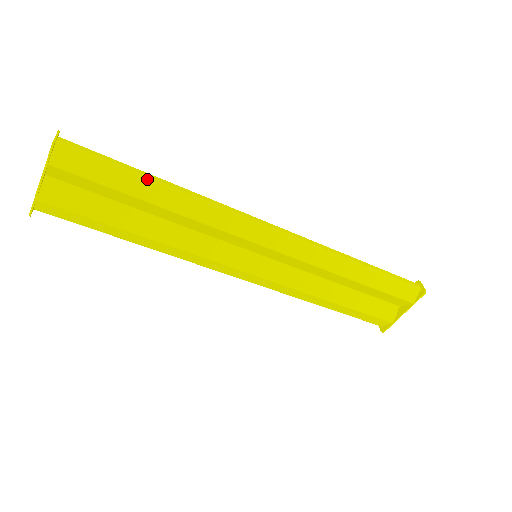
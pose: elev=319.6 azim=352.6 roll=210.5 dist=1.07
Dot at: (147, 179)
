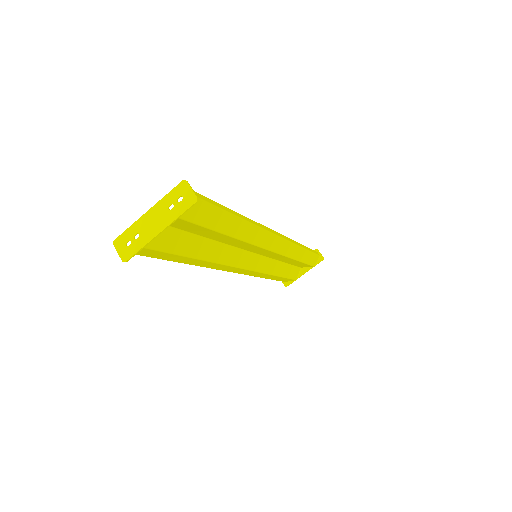
Dot at: (232, 216)
